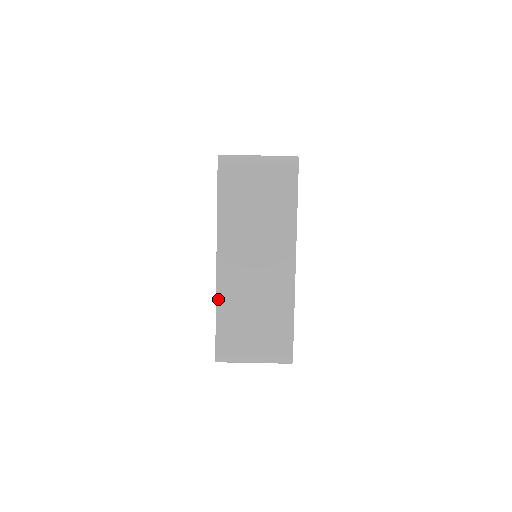
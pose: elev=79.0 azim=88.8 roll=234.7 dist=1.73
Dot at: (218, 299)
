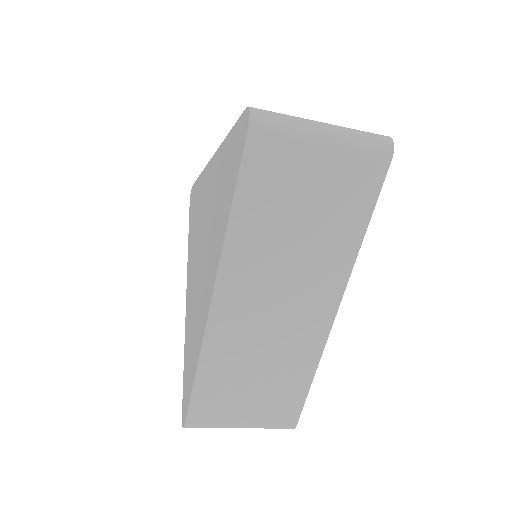
Dot at: (203, 353)
